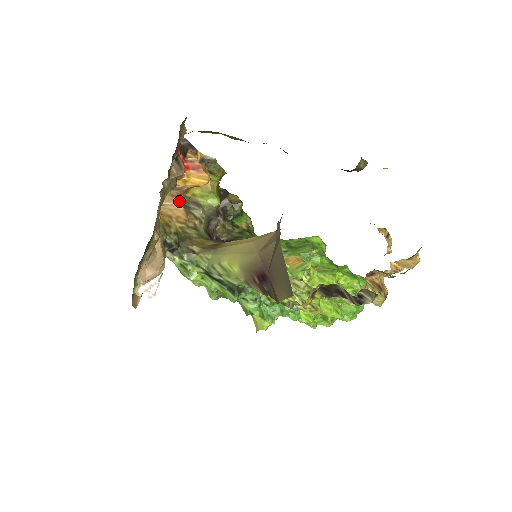
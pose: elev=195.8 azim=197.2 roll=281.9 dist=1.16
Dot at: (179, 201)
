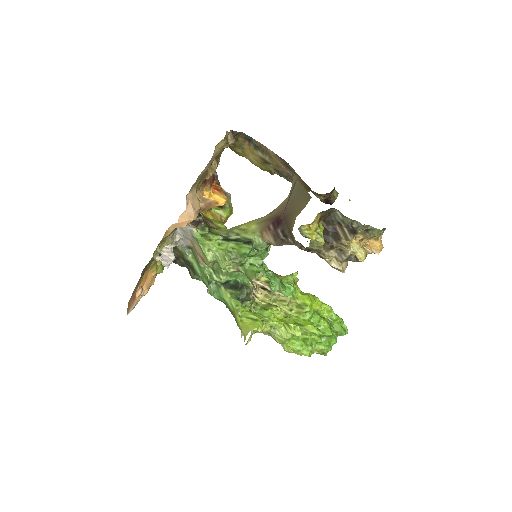
Dot at: occluded
